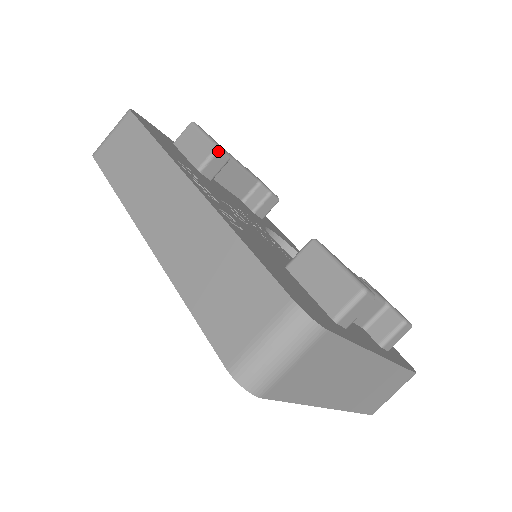
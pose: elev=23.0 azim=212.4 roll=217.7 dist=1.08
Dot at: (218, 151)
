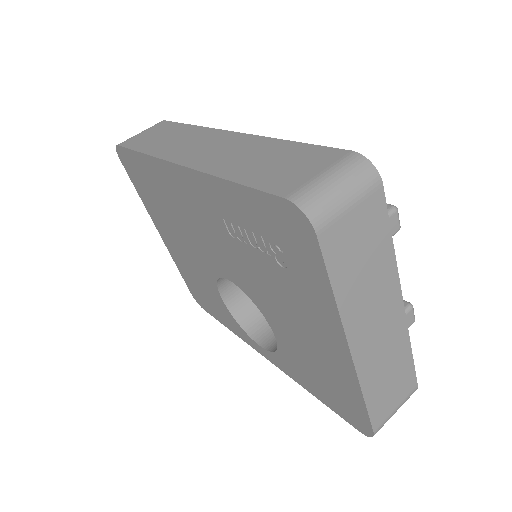
Dot at: occluded
